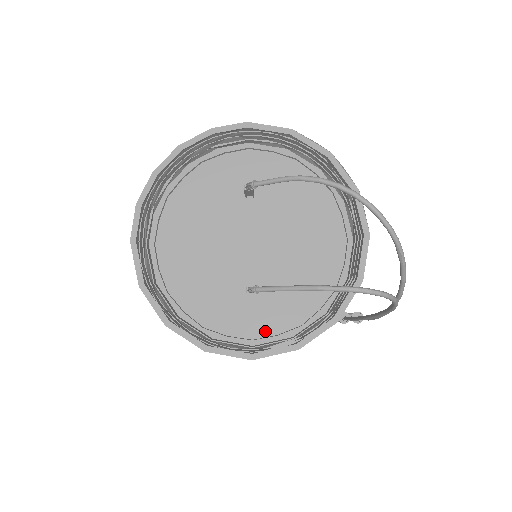
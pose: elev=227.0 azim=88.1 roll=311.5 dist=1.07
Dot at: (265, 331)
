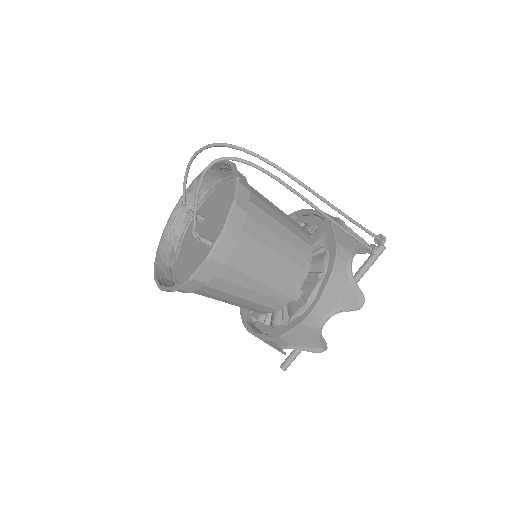
Dot at: occluded
